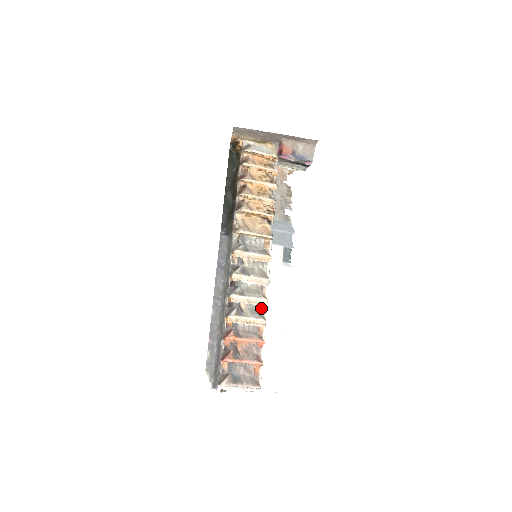
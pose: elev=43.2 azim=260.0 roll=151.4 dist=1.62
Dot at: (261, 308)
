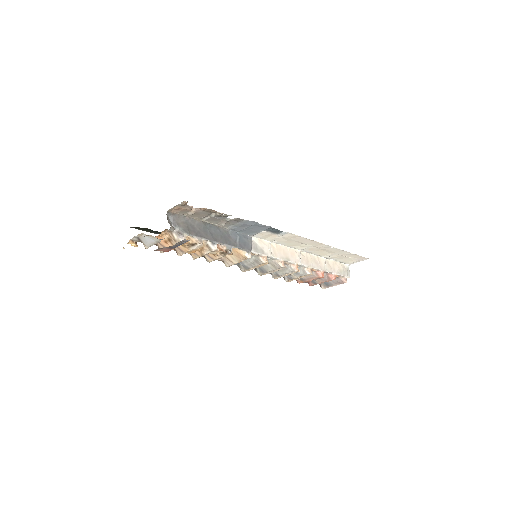
Dot at: (299, 266)
